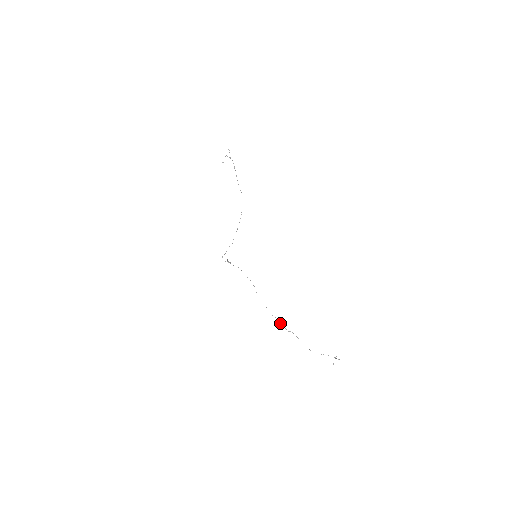
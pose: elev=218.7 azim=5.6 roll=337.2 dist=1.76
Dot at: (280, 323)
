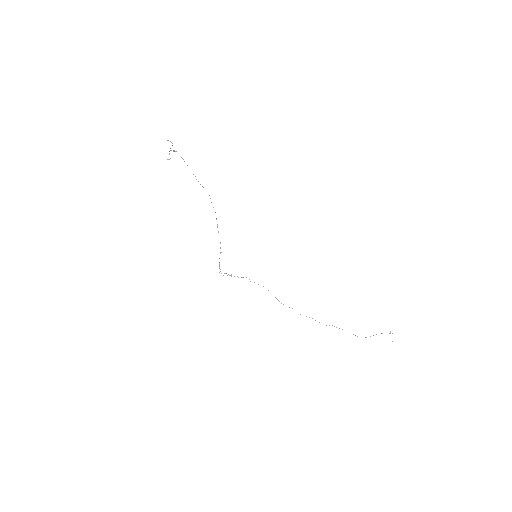
Dot at: occluded
